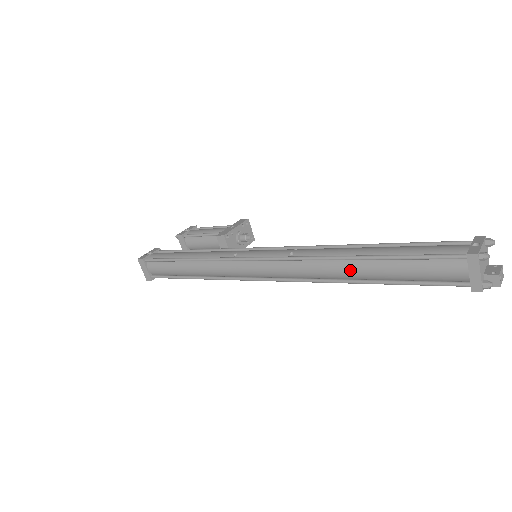
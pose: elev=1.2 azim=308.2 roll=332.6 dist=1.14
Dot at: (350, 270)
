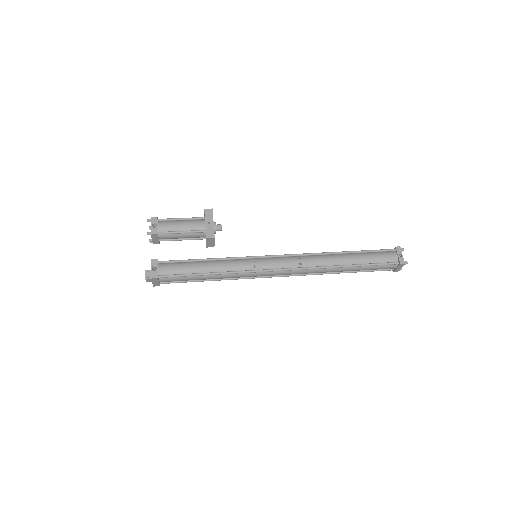
Dot at: (339, 271)
